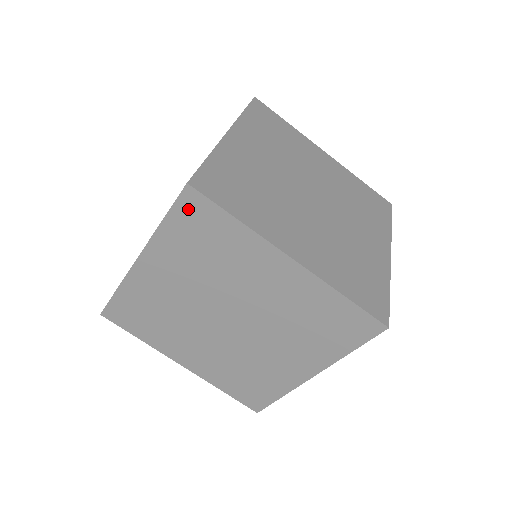
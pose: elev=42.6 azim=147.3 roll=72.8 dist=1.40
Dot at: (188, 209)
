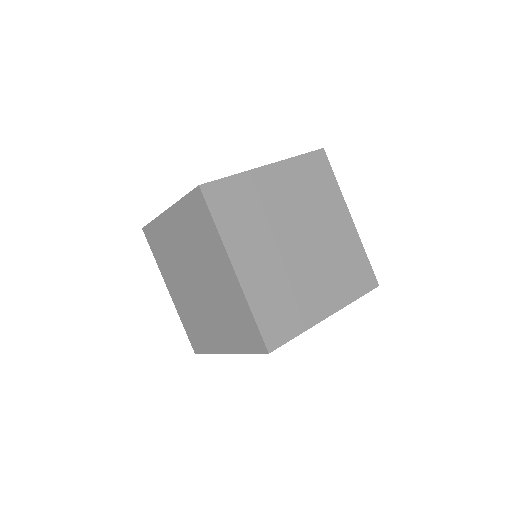
Dot at: (195, 200)
